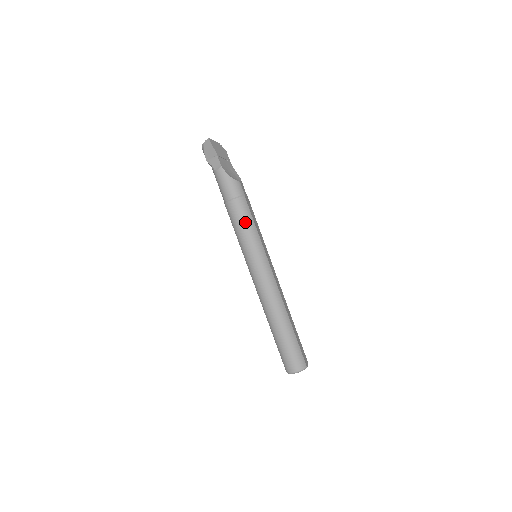
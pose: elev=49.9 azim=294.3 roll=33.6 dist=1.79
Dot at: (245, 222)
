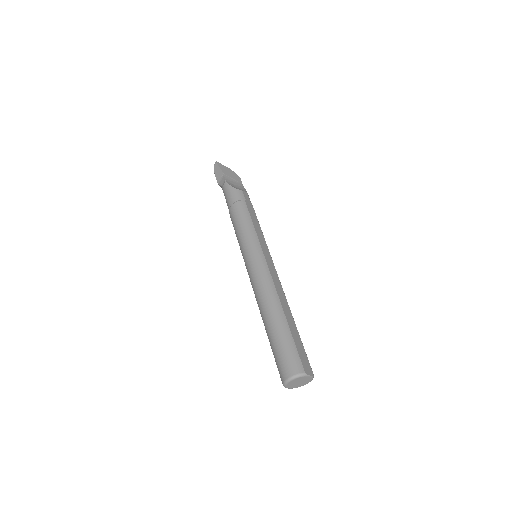
Dot at: (241, 221)
